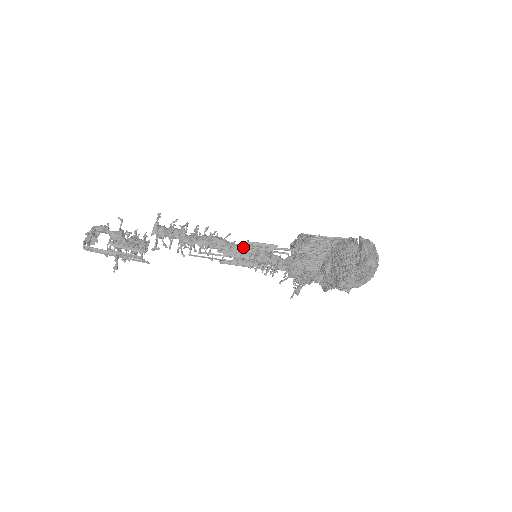
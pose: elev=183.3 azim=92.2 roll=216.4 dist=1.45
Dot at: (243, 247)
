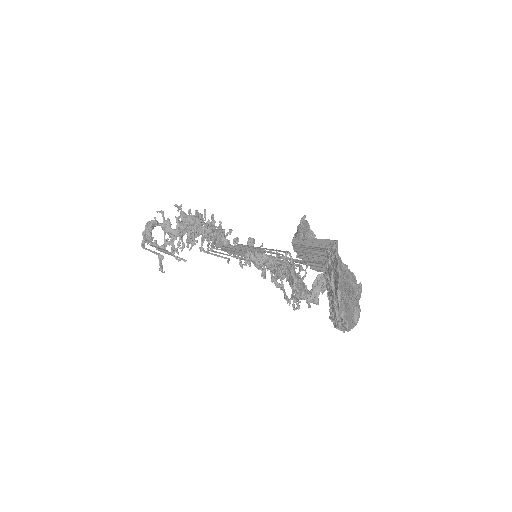
Dot at: (236, 249)
